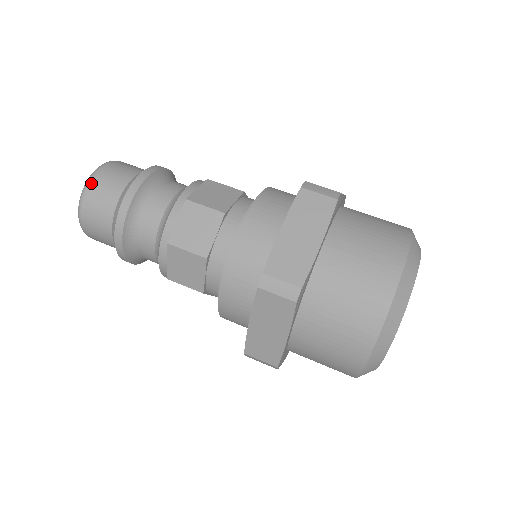
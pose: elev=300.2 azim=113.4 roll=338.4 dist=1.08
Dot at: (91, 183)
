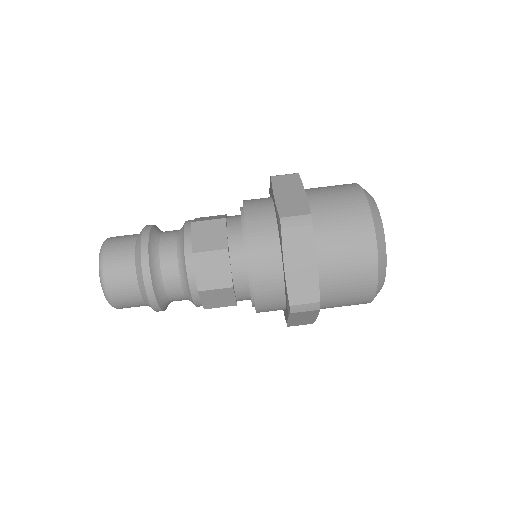
Dot at: (106, 248)
